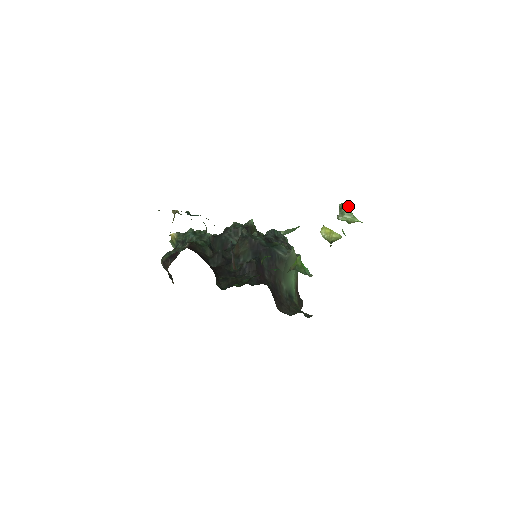
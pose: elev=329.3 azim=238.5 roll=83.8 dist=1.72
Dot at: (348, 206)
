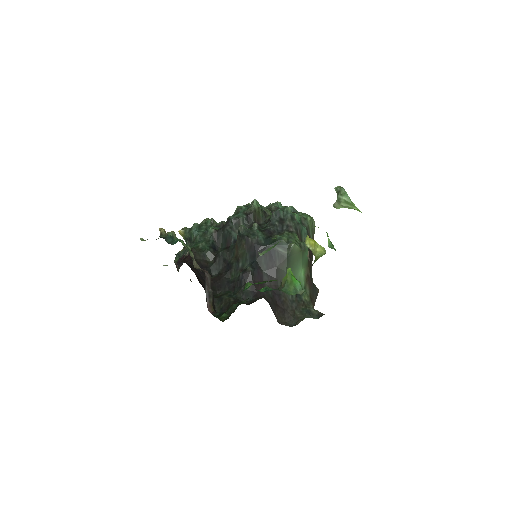
Dot at: (344, 191)
